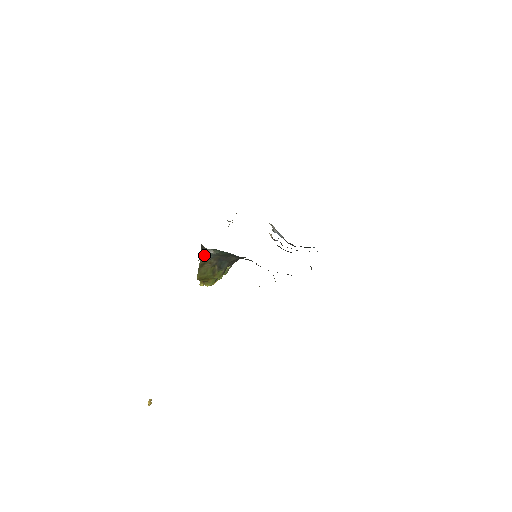
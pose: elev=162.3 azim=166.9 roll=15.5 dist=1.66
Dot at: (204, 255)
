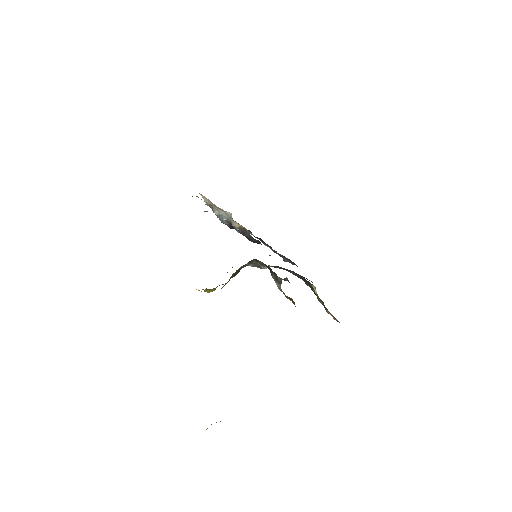
Dot at: (241, 267)
